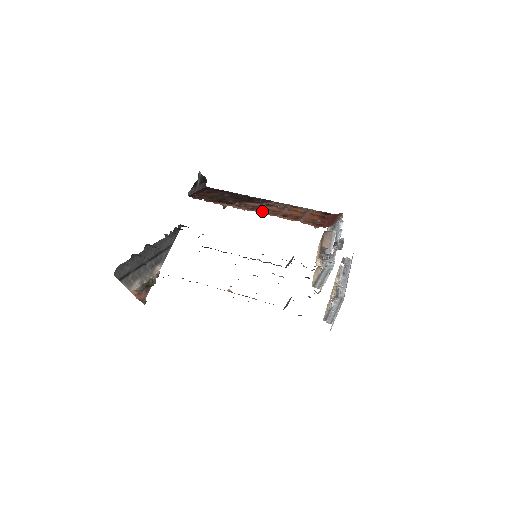
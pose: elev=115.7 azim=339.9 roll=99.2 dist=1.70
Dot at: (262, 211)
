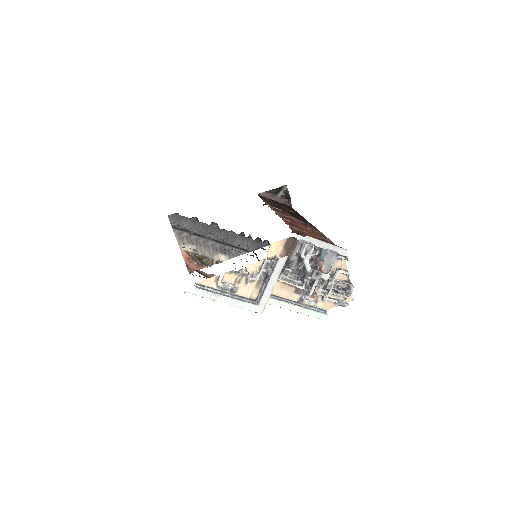
Dot at: (282, 215)
